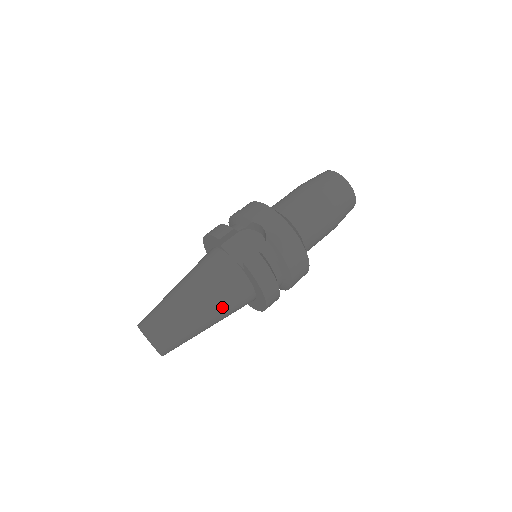
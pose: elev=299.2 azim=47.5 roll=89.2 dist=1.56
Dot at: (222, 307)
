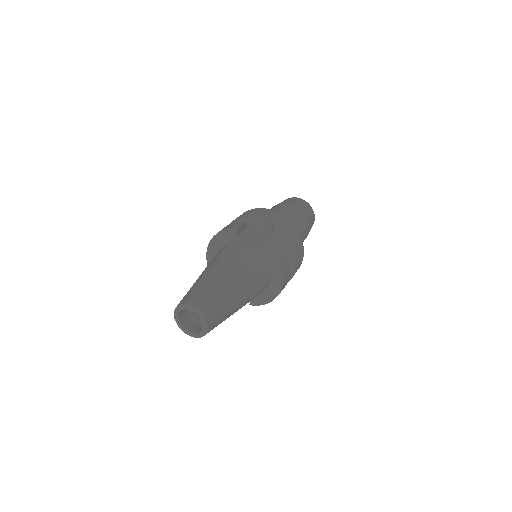
Dot at: (251, 285)
